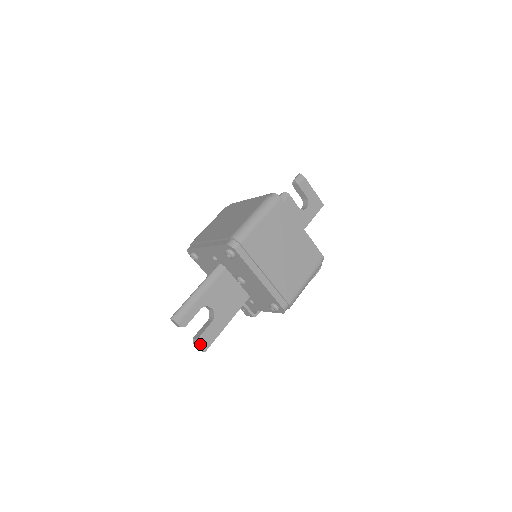
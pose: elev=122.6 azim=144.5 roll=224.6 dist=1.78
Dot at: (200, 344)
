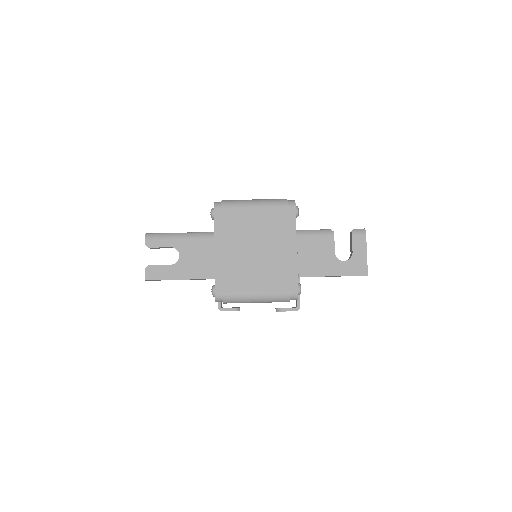
Dot at: (147, 271)
